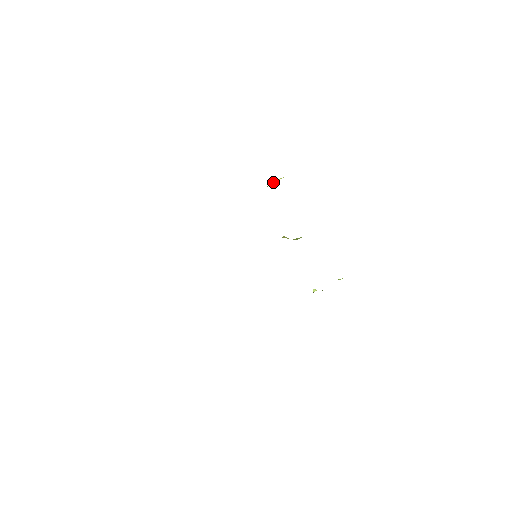
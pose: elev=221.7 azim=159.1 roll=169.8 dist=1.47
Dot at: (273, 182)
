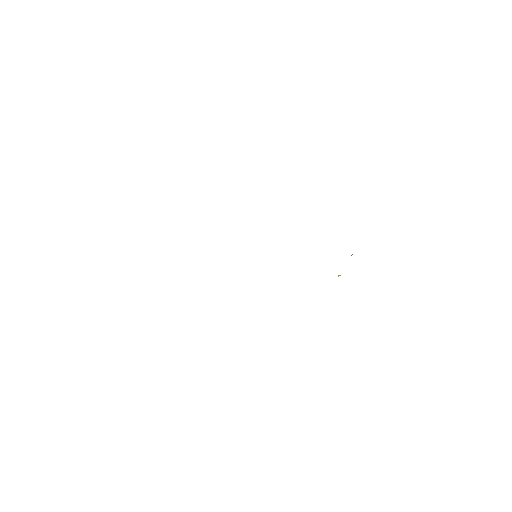
Dot at: occluded
